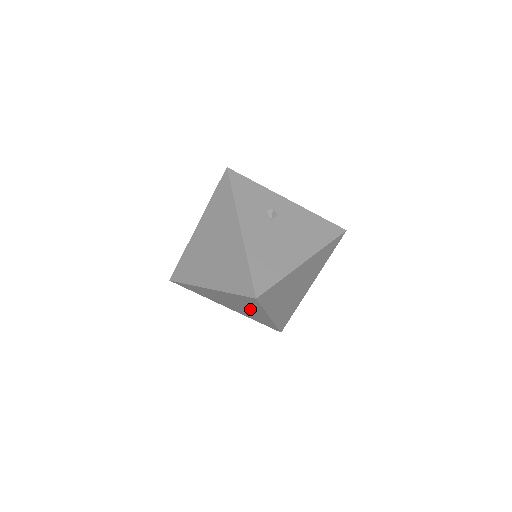
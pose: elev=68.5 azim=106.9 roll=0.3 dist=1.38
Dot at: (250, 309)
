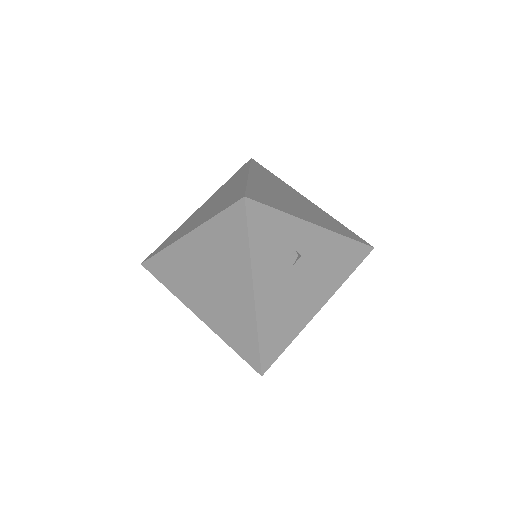
Dot at: occluded
